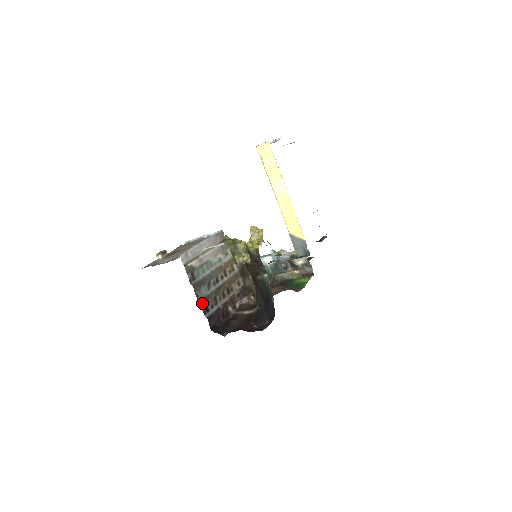
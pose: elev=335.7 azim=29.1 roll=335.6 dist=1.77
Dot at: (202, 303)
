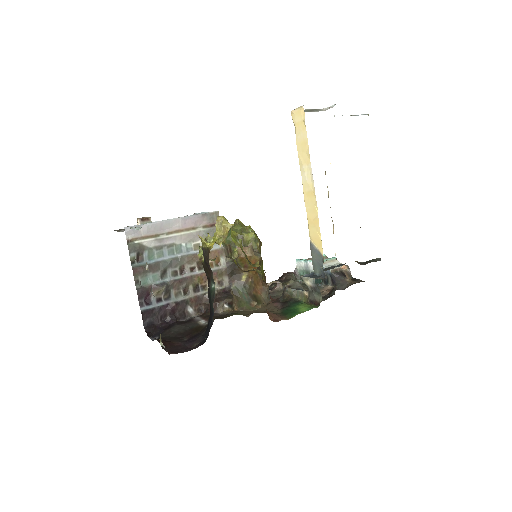
Dot at: (141, 292)
